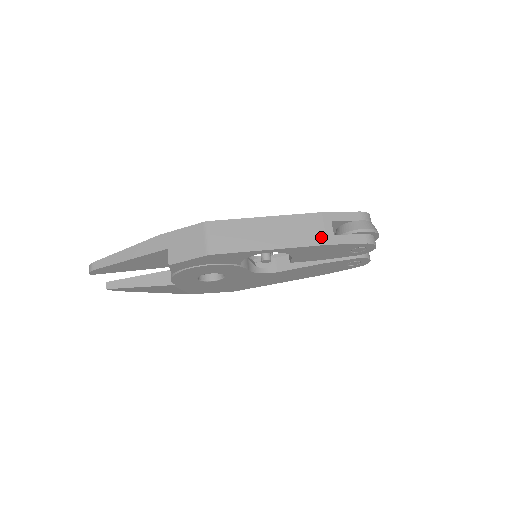
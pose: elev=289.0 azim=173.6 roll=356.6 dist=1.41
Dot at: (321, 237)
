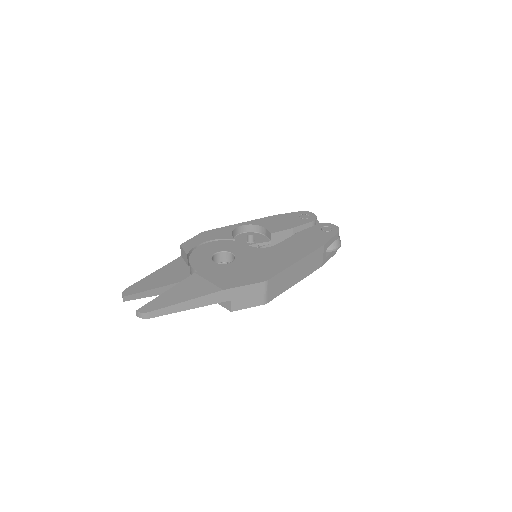
Dot at: (321, 263)
